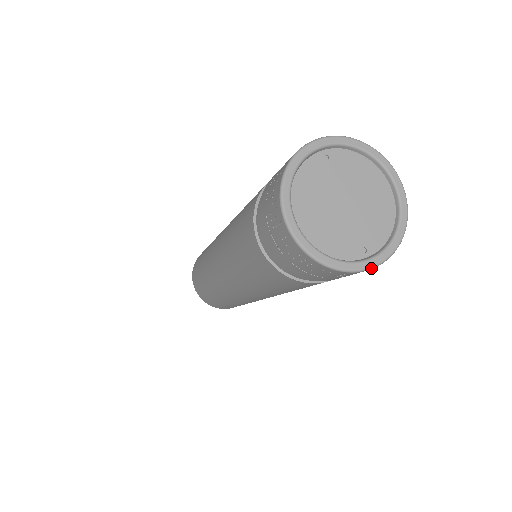
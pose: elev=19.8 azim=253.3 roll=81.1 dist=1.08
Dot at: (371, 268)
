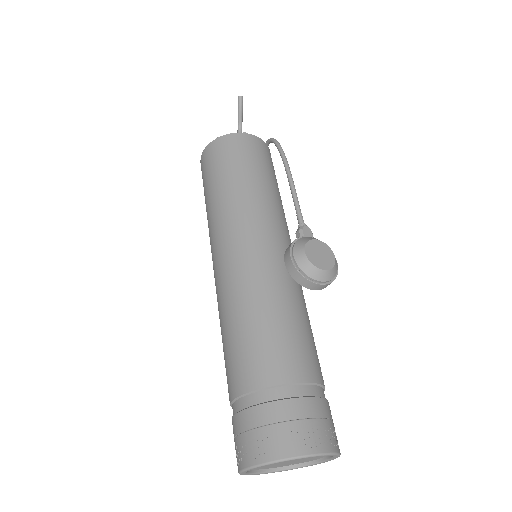
Dot at: (290, 469)
